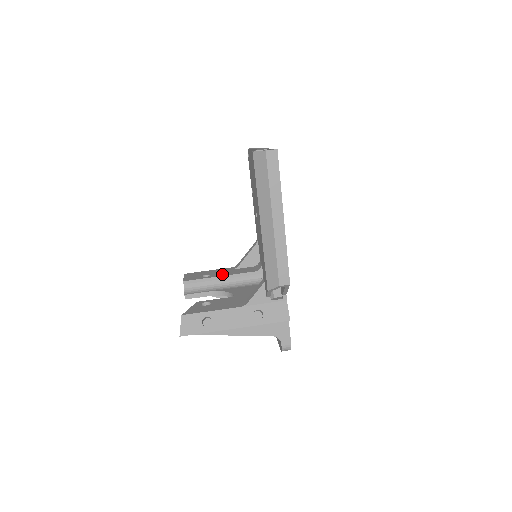
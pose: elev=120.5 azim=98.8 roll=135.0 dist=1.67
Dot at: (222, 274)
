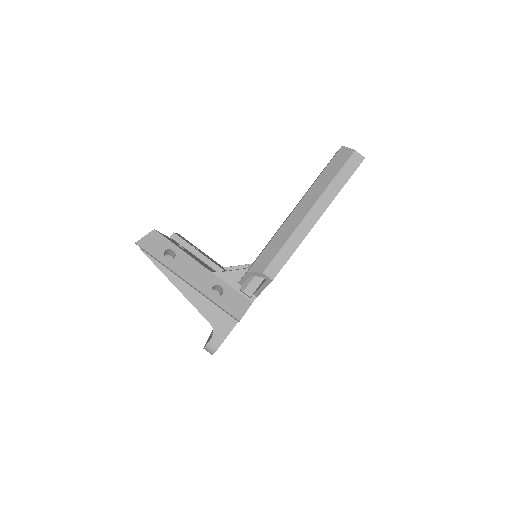
Dot at: (209, 258)
